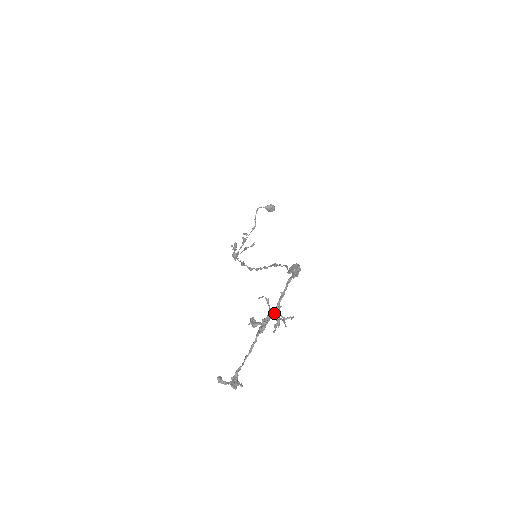
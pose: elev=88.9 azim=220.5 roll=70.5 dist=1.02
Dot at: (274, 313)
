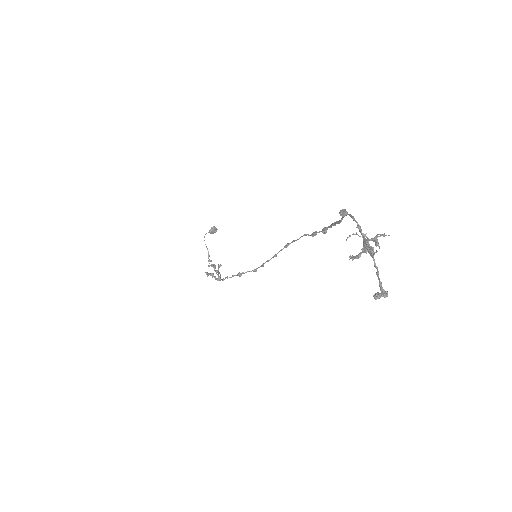
Dot at: (366, 240)
